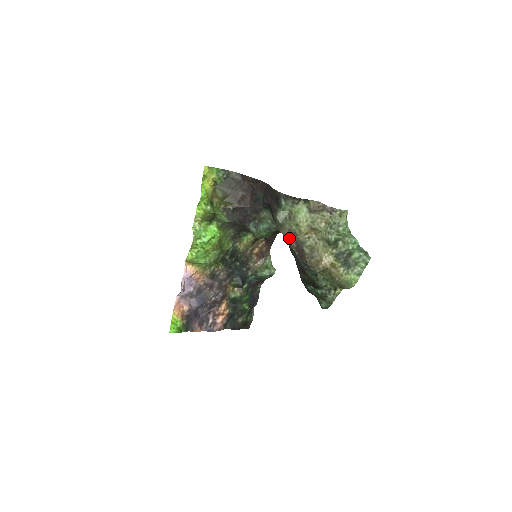
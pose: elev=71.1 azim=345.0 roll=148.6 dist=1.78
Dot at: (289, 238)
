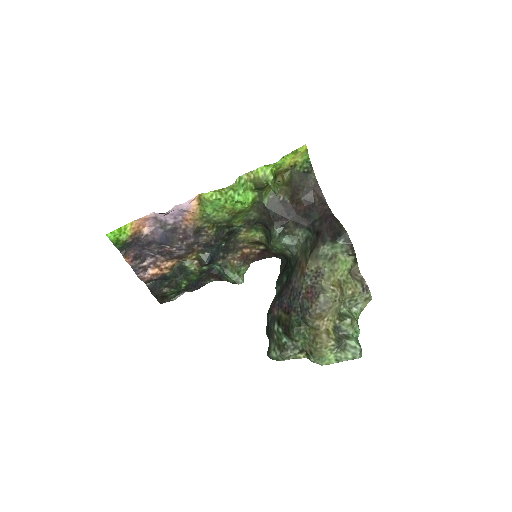
Dot at: (310, 273)
